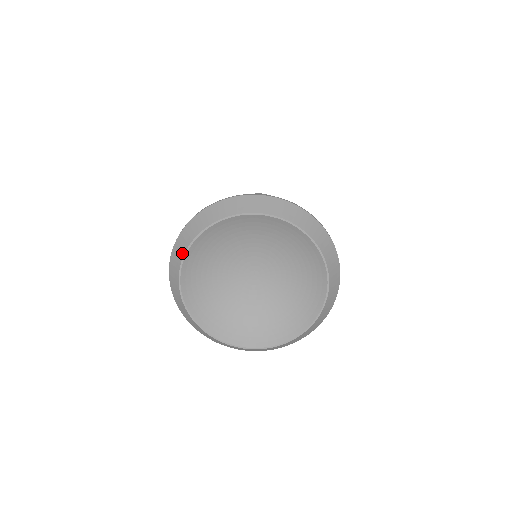
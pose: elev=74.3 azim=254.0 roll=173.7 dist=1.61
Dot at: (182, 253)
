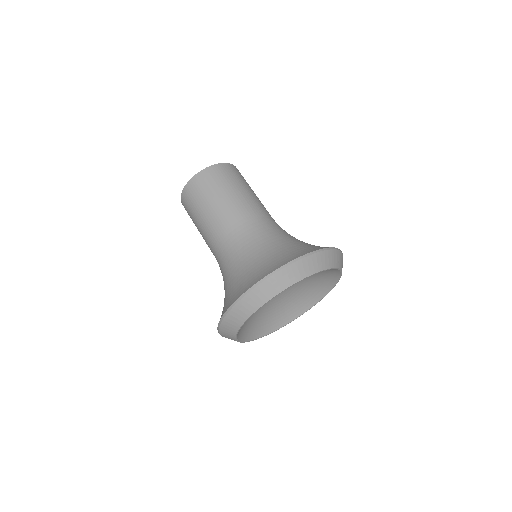
Dot at: occluded
